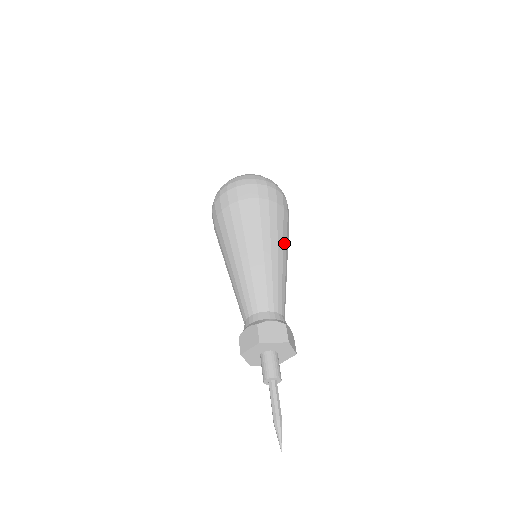
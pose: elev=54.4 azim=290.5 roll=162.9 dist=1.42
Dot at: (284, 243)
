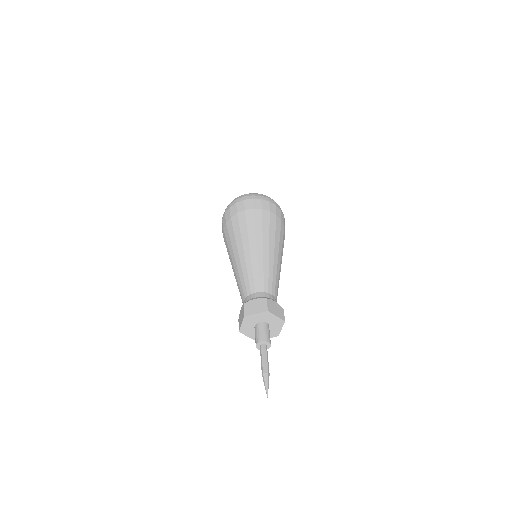
Dot at: (271, 238)
